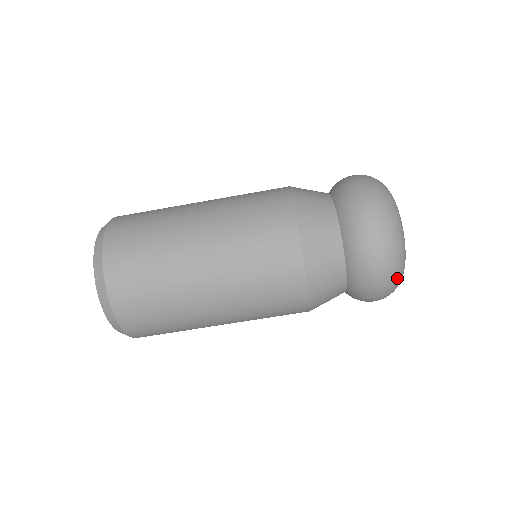
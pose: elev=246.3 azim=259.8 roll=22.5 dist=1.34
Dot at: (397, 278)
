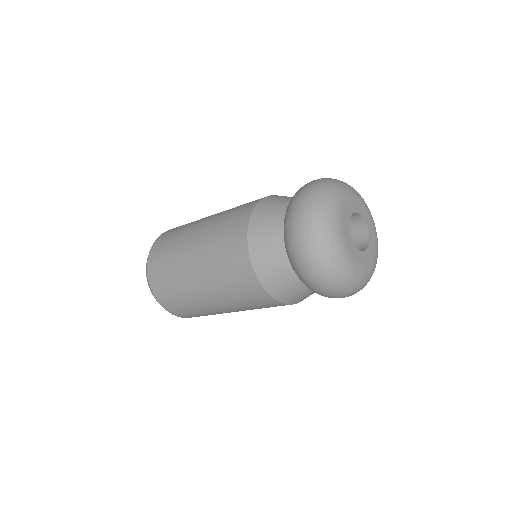
Dot at: (353, 290)
